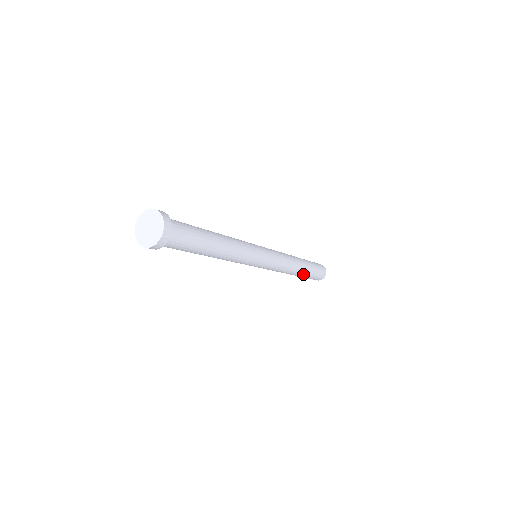
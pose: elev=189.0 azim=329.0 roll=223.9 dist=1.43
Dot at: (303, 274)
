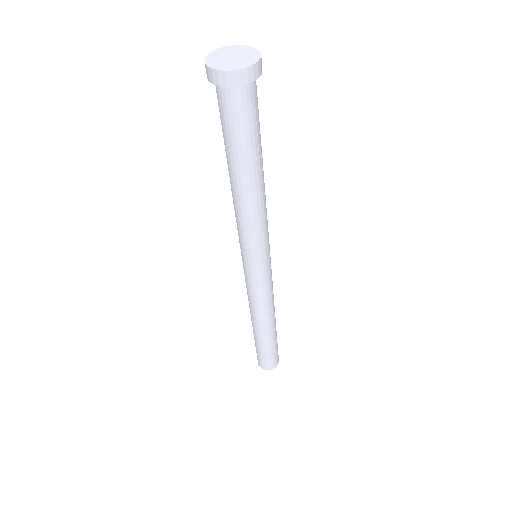
Dot at: (273, 334)
